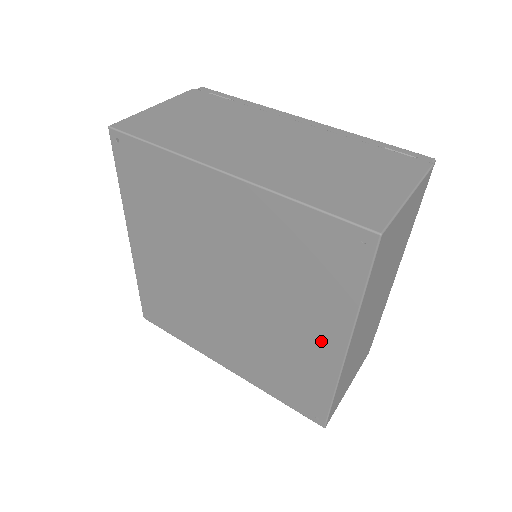
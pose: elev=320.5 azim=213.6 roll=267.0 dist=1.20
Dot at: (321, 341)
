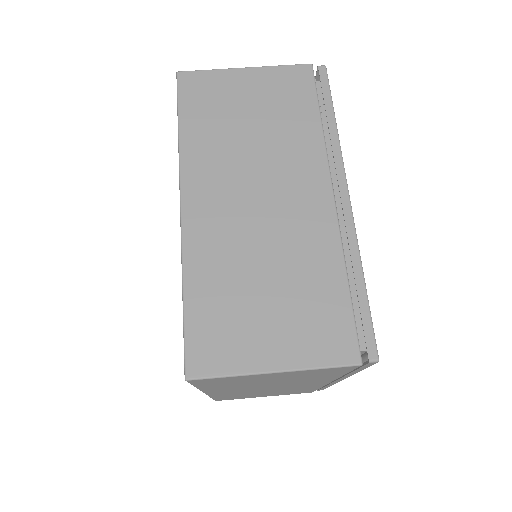
Dot at: occluded
